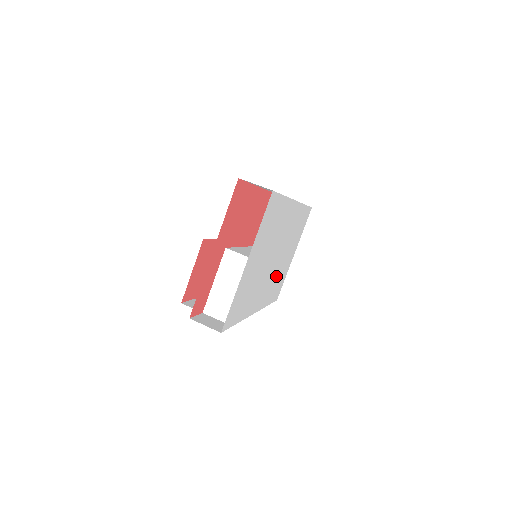
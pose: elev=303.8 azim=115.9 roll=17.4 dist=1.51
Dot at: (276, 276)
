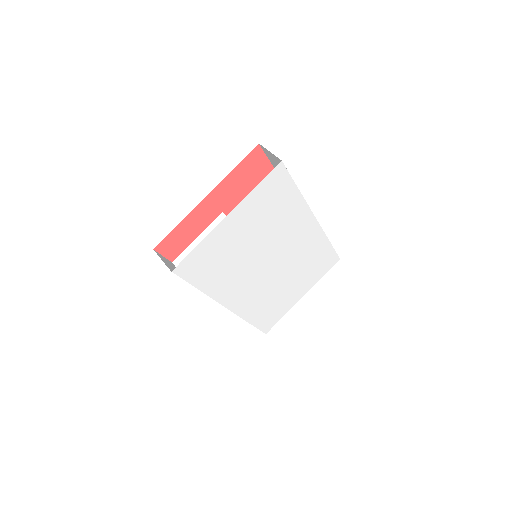
Dot at: (270, 294)
